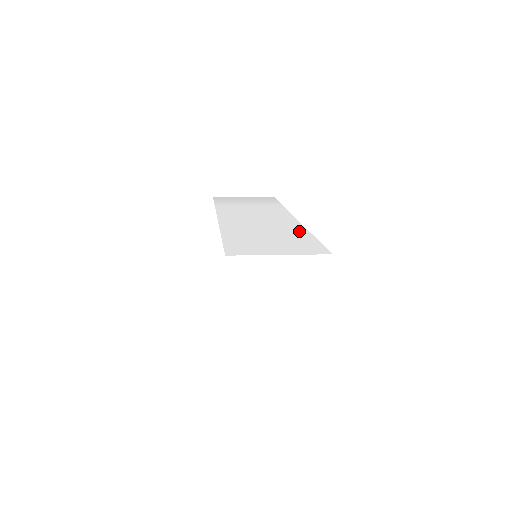
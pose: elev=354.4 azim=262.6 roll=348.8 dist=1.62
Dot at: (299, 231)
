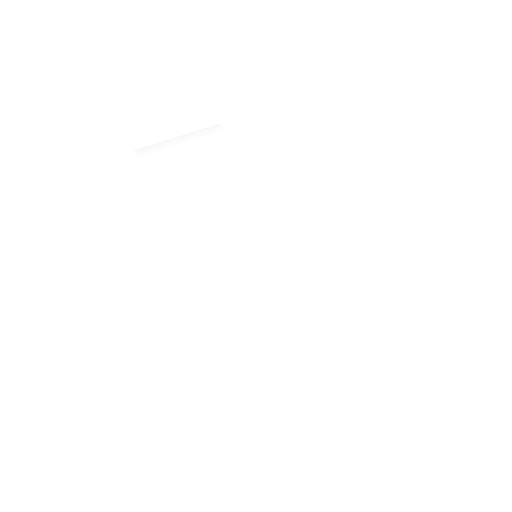
Dot at: (342, 245)
